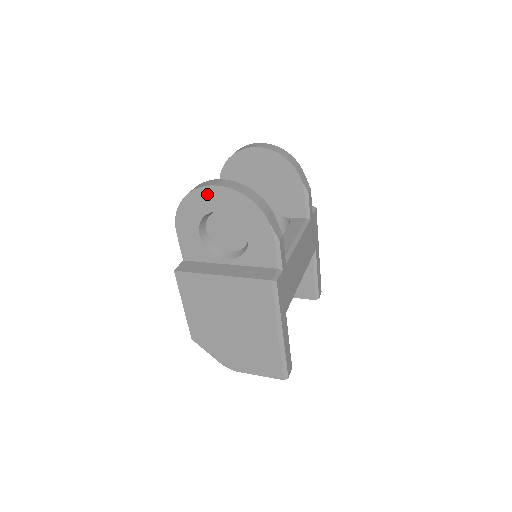
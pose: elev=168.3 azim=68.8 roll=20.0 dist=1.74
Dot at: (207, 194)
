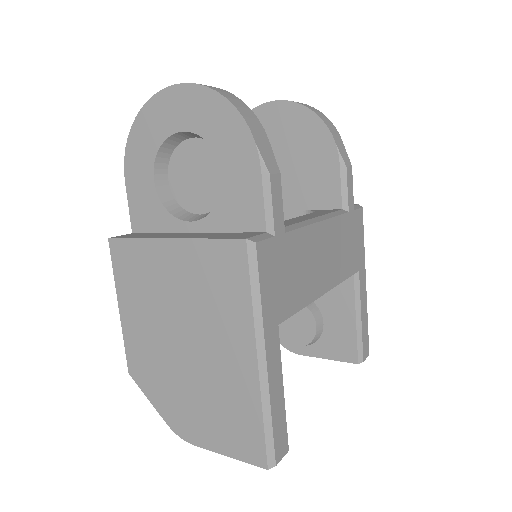
Dot at: (165, 103)
